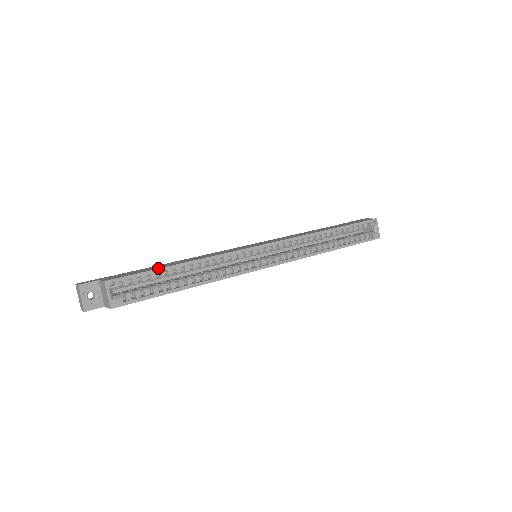
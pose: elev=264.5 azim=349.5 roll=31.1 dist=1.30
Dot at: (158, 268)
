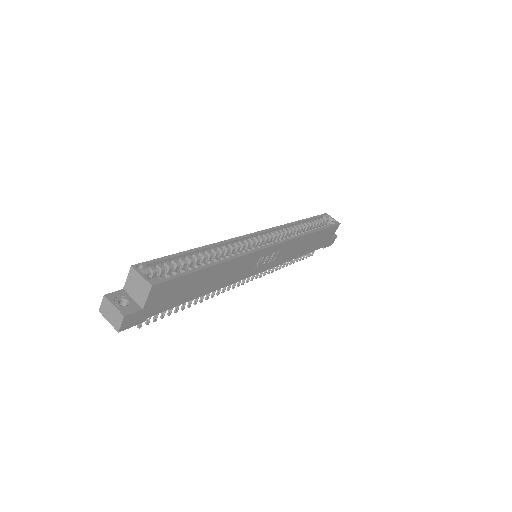
Dot at: (176, 253)
